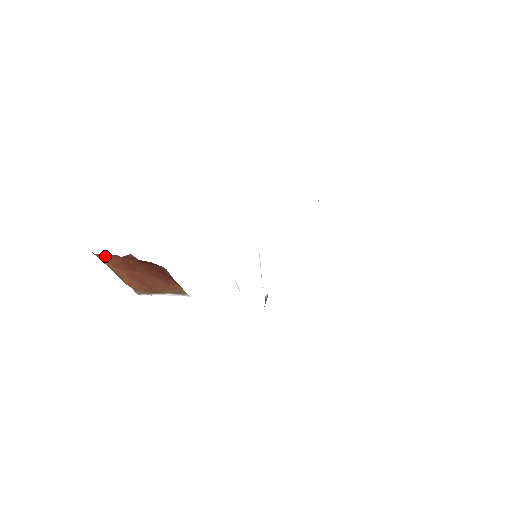
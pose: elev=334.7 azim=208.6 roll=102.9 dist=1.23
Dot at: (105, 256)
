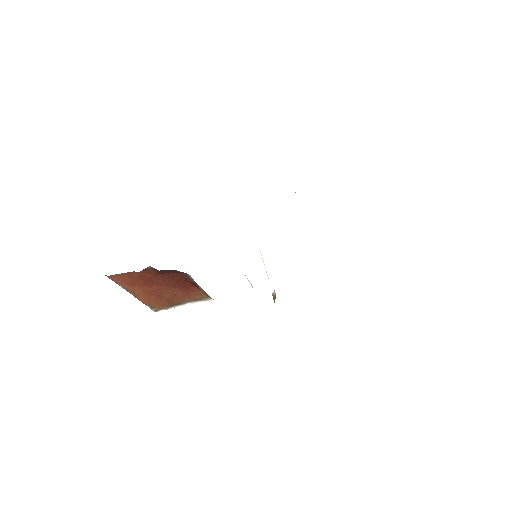
Dot at: (120, 276)
